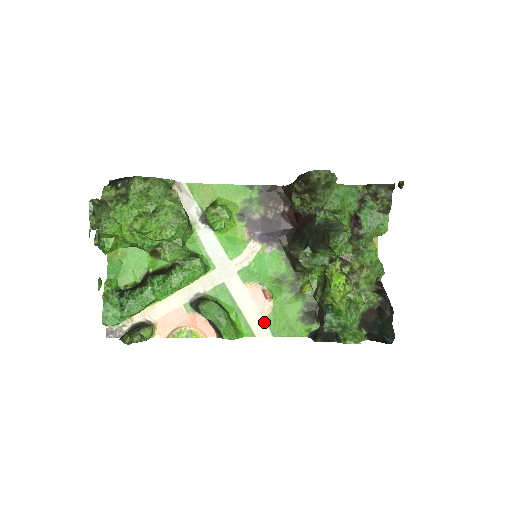
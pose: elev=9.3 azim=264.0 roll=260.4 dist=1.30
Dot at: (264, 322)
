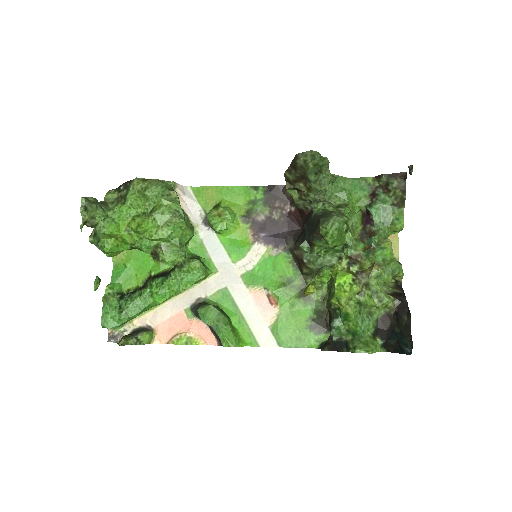
Dot at: (269, 330)
